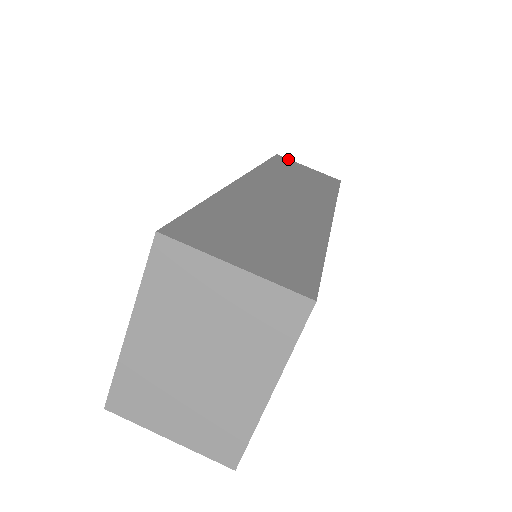
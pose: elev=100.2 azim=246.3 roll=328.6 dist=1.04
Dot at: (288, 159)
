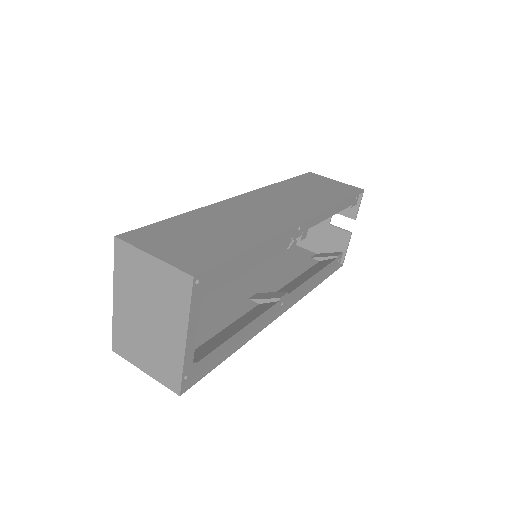
Dot at: (318, 175)
